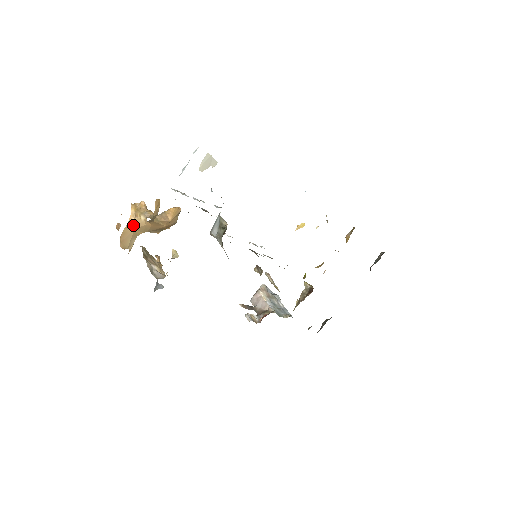
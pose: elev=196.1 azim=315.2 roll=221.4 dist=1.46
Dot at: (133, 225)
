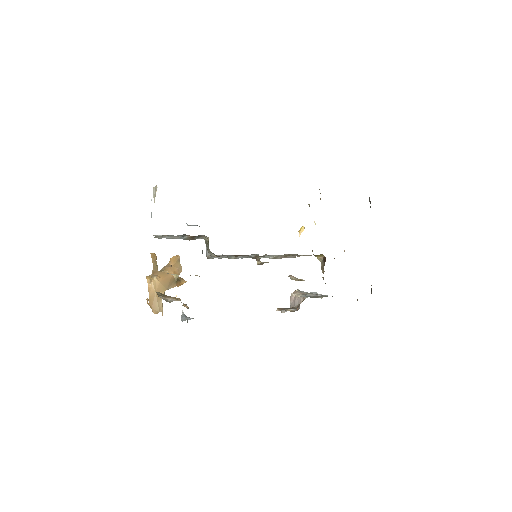
Dot at: (153, 289)
